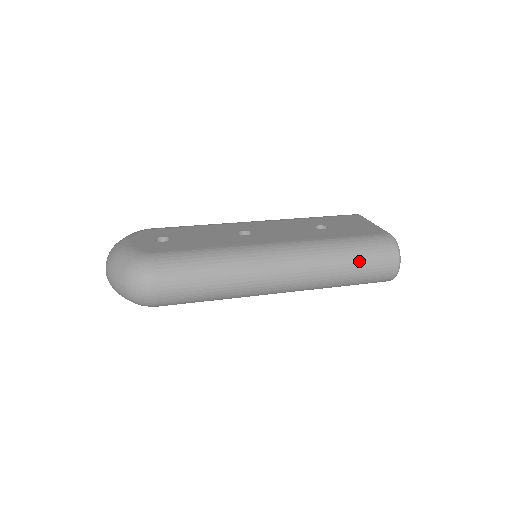
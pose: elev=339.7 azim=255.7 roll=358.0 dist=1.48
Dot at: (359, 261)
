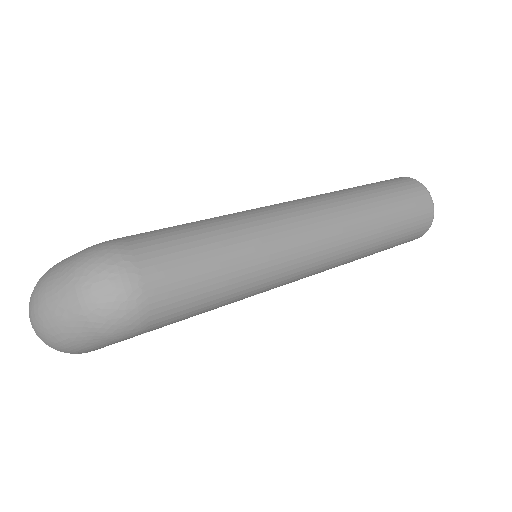
Dot at: (389, 197)
